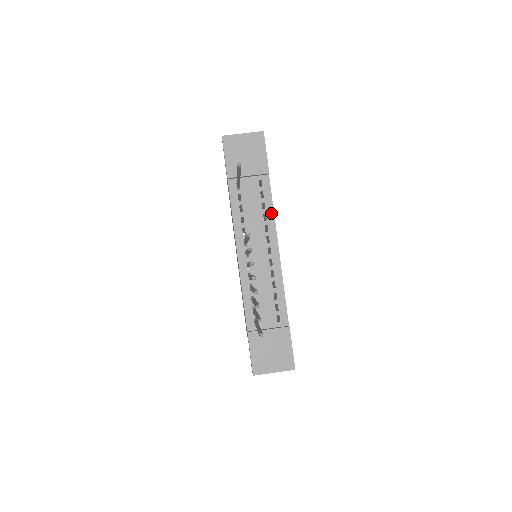
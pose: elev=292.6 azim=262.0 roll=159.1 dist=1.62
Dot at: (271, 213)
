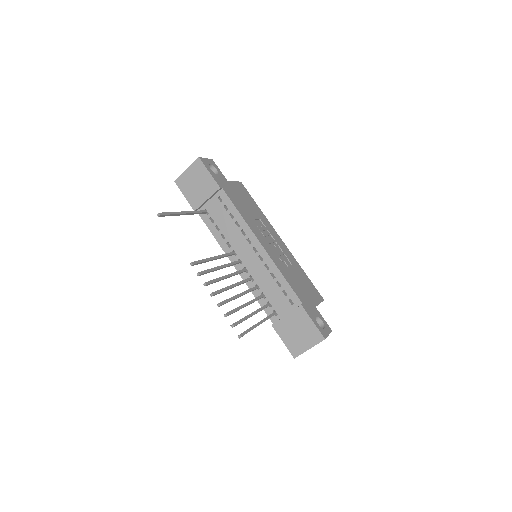
Dot at: (240, 218)
